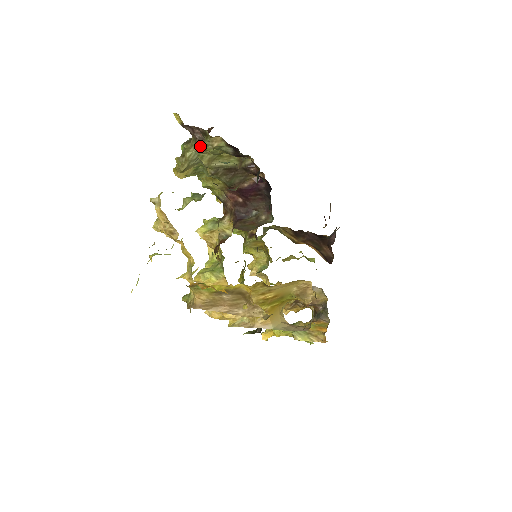
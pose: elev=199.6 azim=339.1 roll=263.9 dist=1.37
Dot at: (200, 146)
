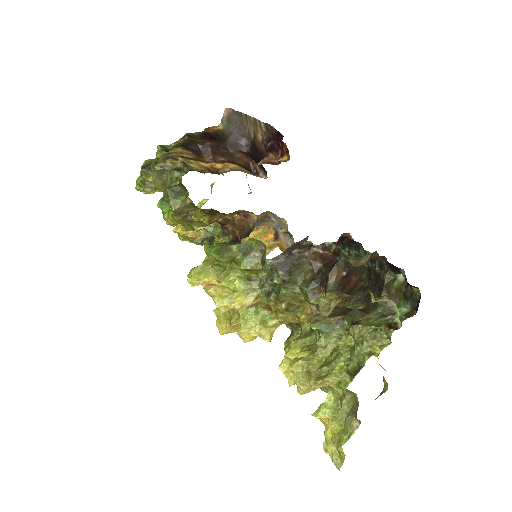
Dot at: occluded
